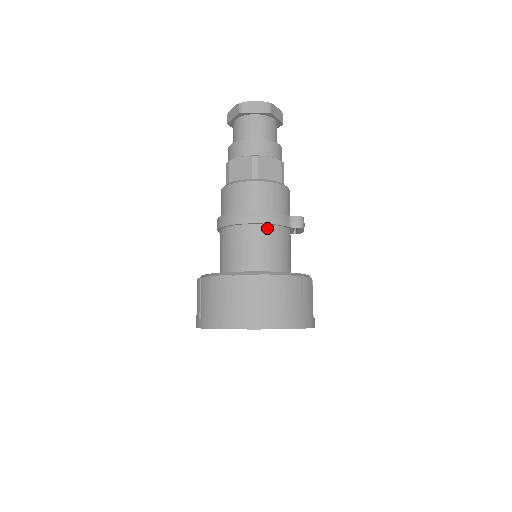
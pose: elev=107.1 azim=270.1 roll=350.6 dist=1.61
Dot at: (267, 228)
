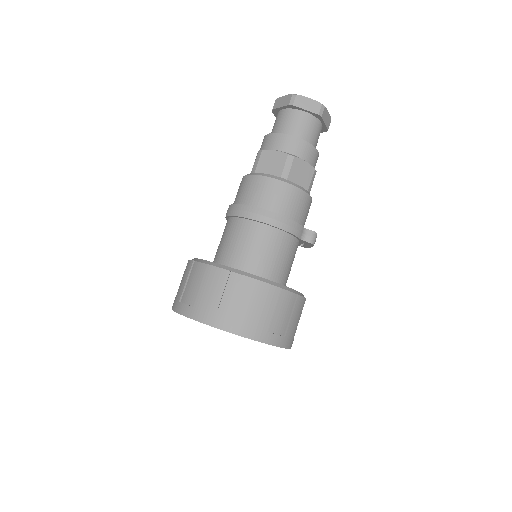
Dot at: (279, 233)
